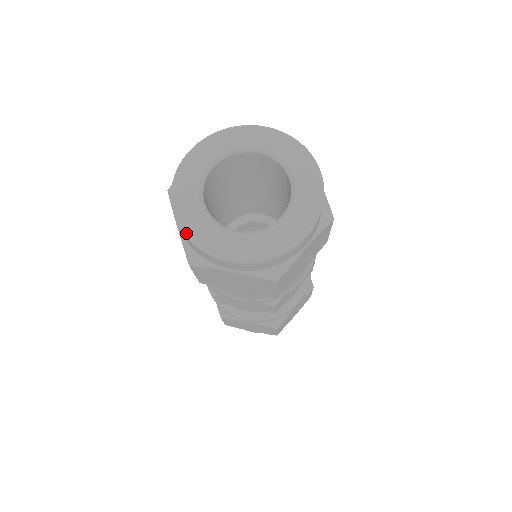
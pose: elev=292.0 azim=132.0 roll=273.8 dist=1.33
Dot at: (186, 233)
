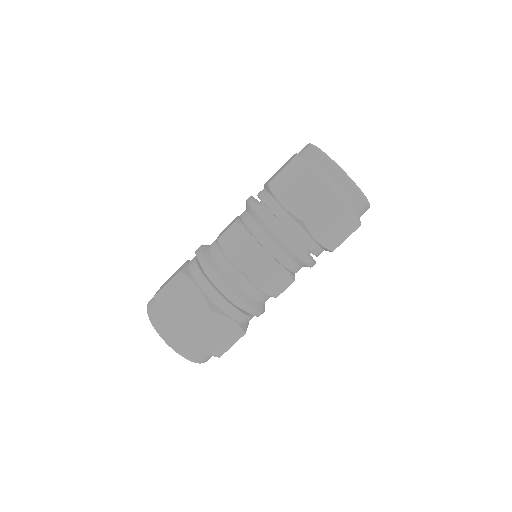
Dot at: (314, 145)
